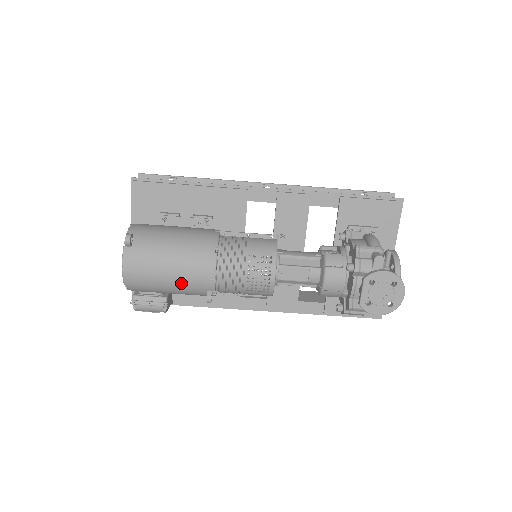
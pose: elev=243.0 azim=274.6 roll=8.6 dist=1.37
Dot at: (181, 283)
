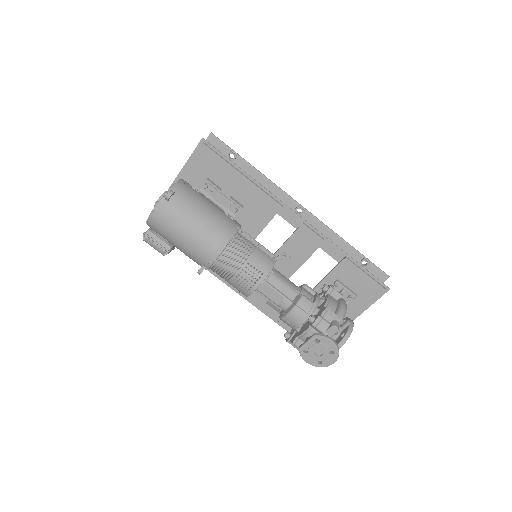
Dot at: (187, 249)
